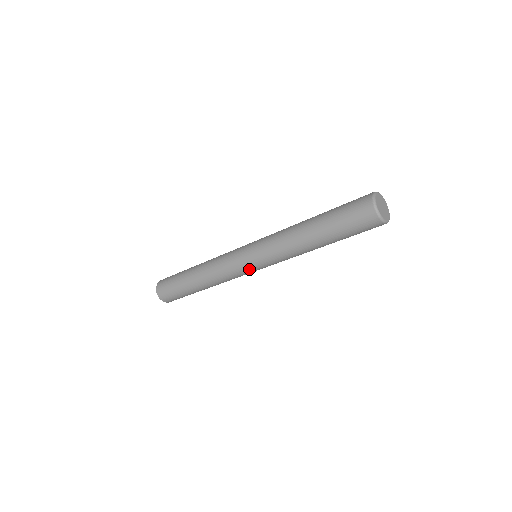
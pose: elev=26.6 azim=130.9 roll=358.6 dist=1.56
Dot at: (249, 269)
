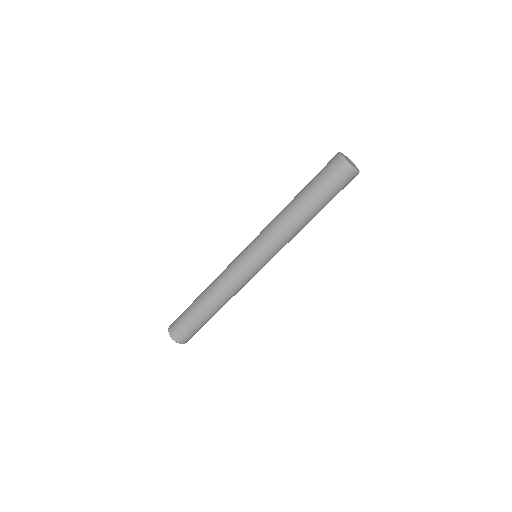
Dot at: (257, 270)
